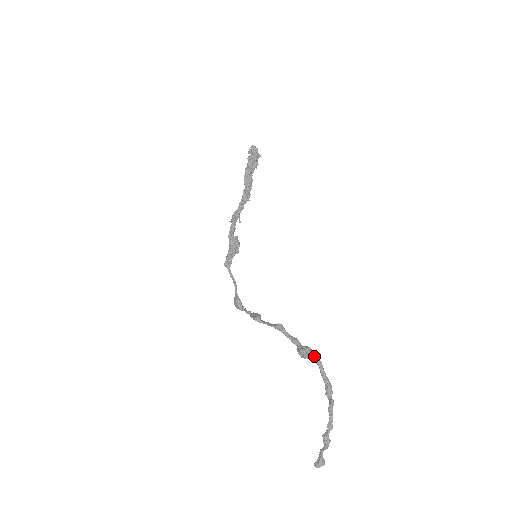
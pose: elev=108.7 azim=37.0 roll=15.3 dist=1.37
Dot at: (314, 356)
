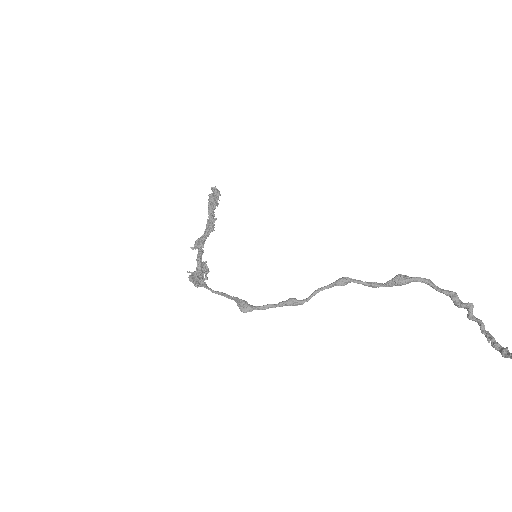
Dot at: occluded
